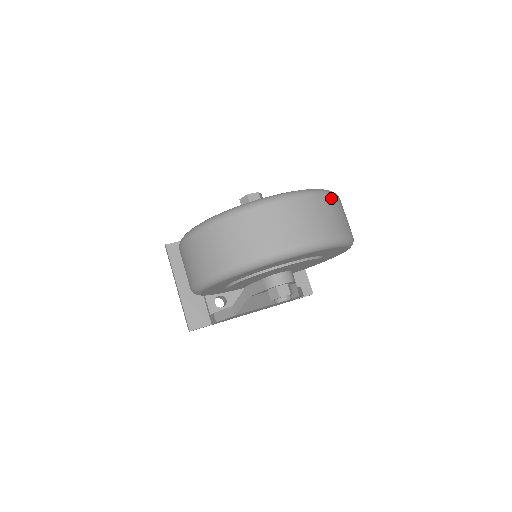
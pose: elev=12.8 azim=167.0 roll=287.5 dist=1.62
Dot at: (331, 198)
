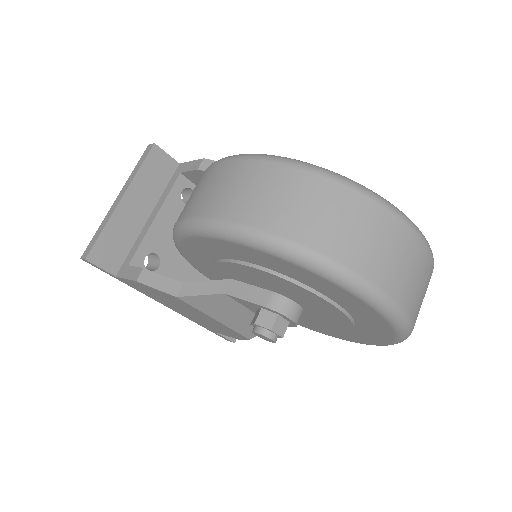
Dot at: occluded
